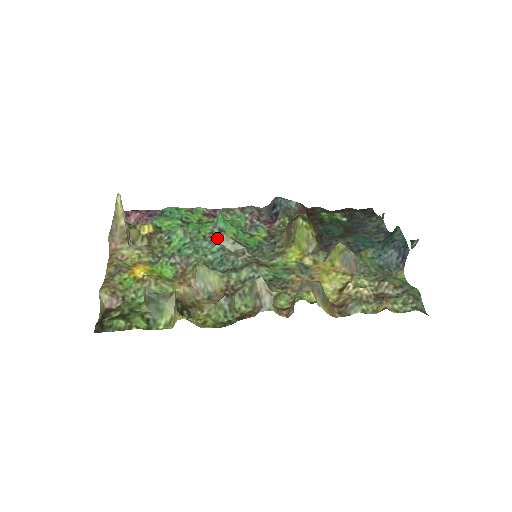
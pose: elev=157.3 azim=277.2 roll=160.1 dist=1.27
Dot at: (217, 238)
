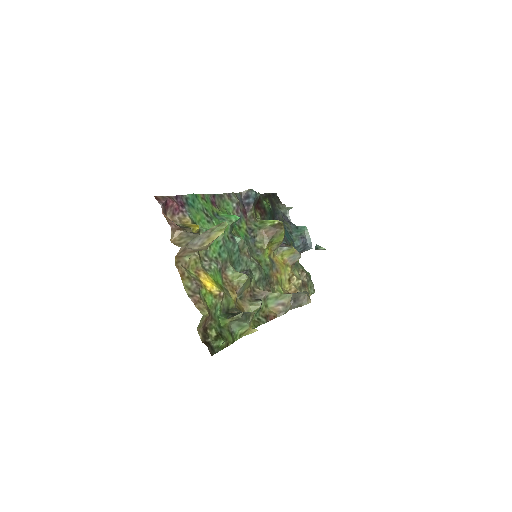
Dot at: (235, 239)
